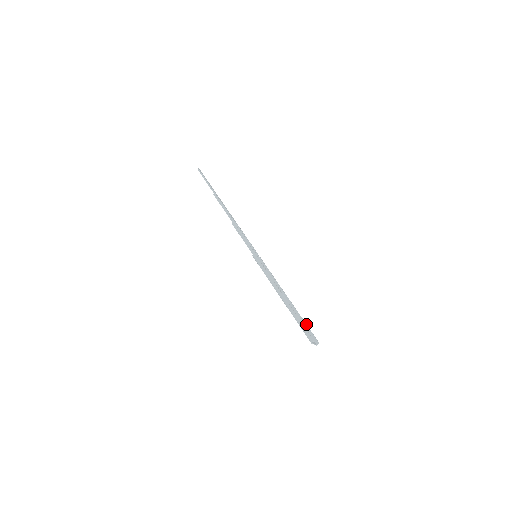
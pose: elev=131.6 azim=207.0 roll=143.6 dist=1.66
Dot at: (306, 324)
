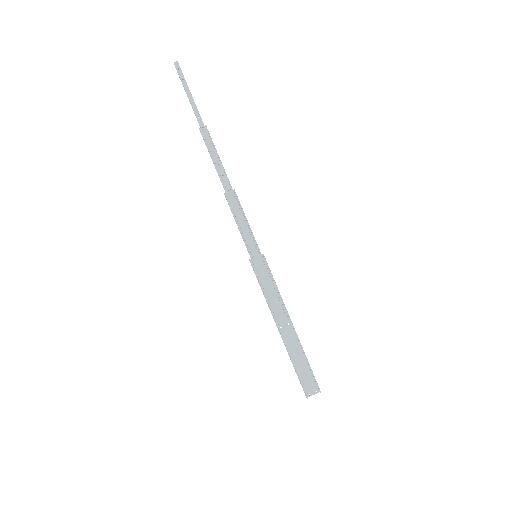
Dot at: (309, 366)
